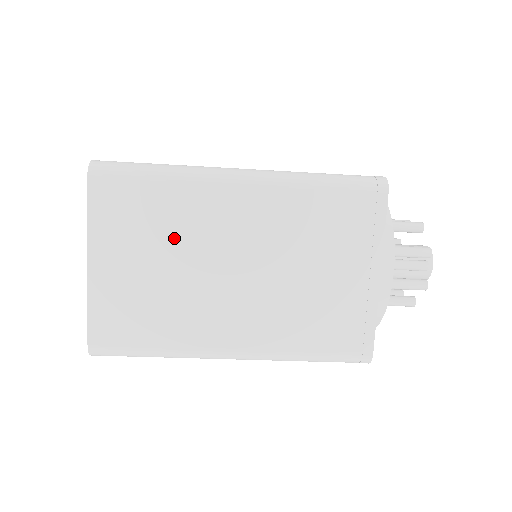
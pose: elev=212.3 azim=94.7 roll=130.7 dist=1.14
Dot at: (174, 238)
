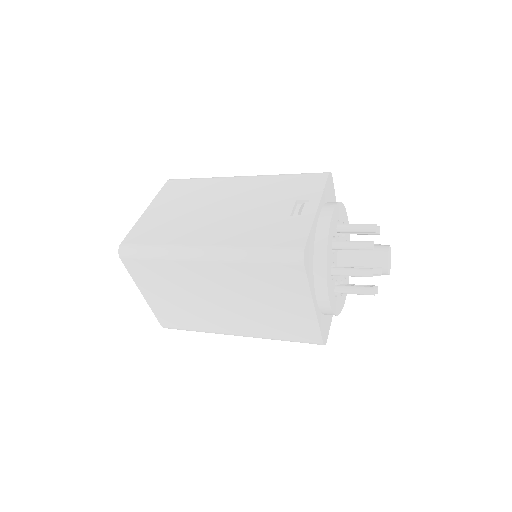
Dot at: (179, 286)
